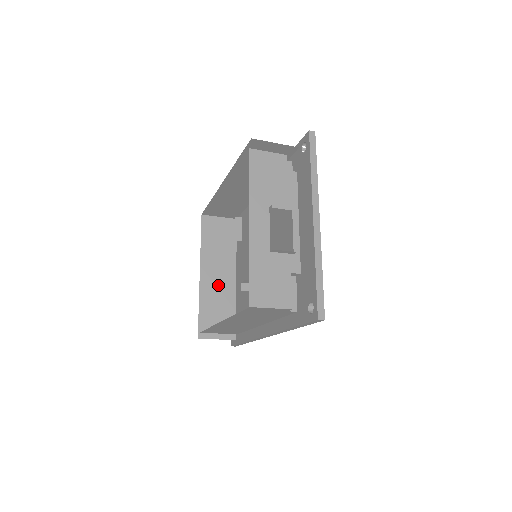
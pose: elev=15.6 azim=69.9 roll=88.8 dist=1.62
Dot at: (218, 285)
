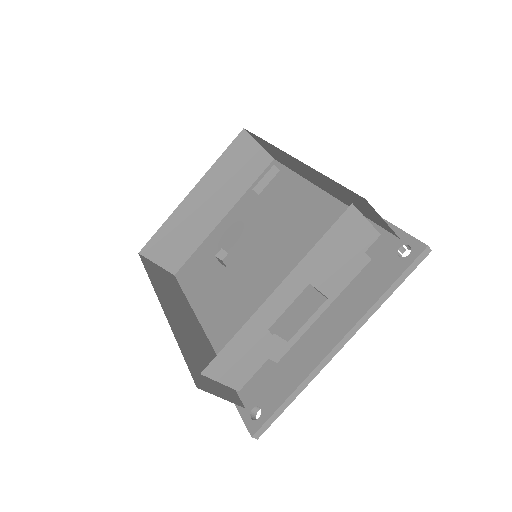
Dot at: (199, 214)
